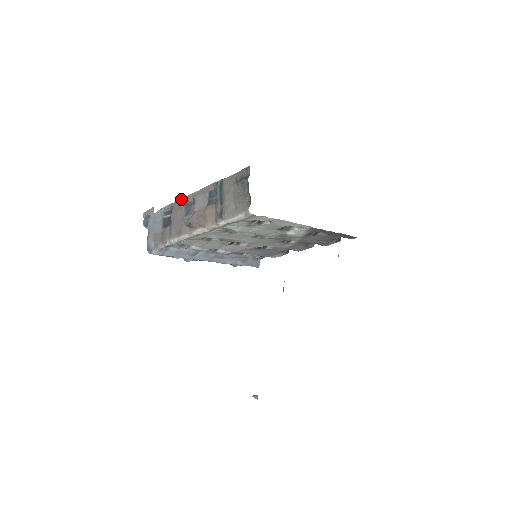
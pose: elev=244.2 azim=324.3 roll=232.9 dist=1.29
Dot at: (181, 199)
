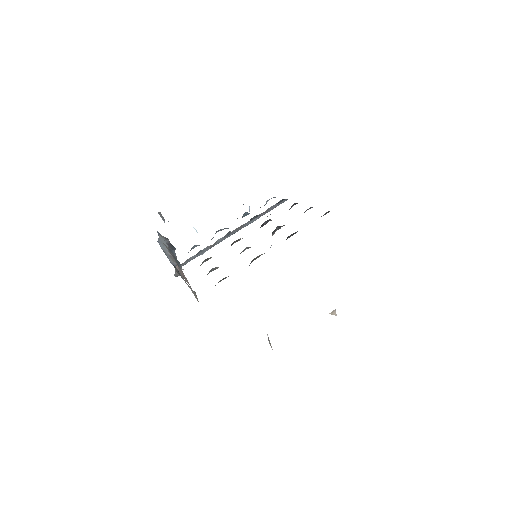
Dot at: (163, 243)
